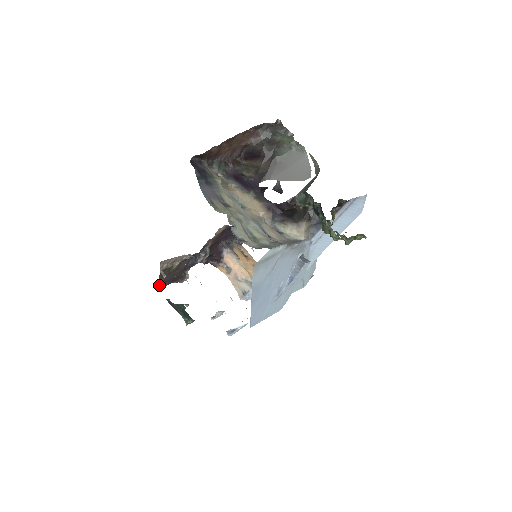
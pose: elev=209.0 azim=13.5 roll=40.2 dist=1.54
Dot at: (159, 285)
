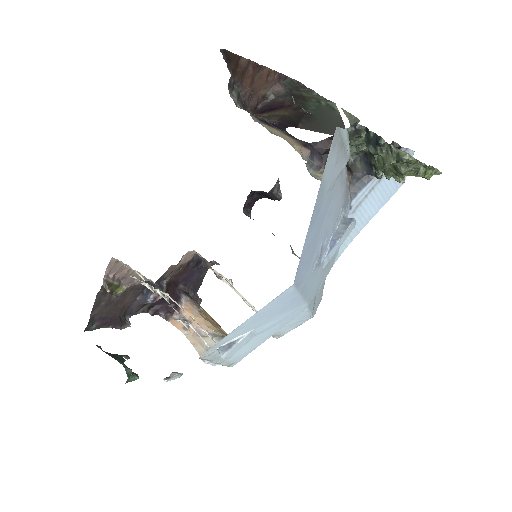
Dot at: (89, 319)
